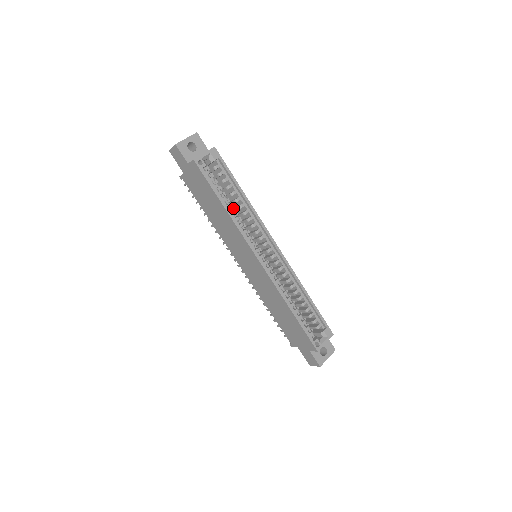
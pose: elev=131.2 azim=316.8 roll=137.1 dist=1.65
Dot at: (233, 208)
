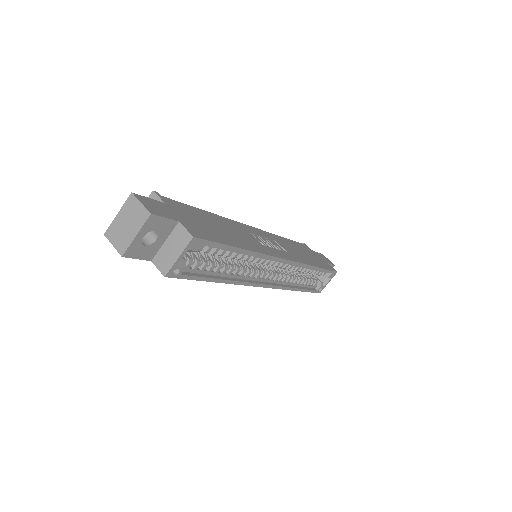
Dot at: occluded
